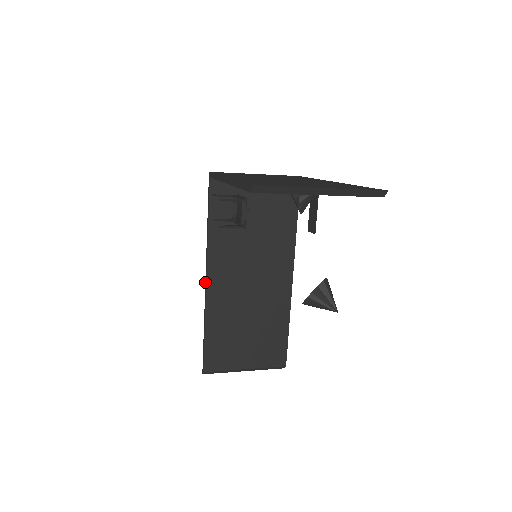
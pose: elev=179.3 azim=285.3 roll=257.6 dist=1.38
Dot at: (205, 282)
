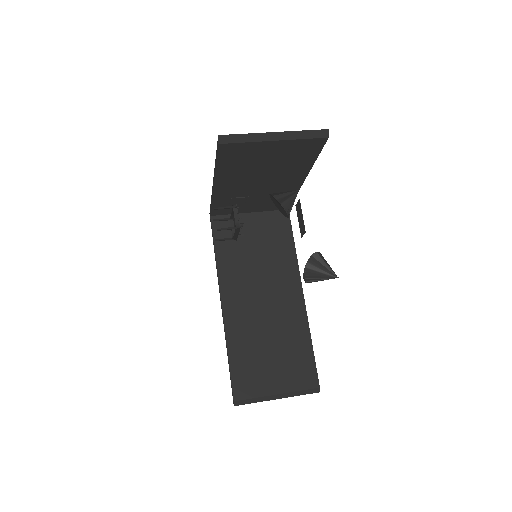
Dot at: (221, 308)
